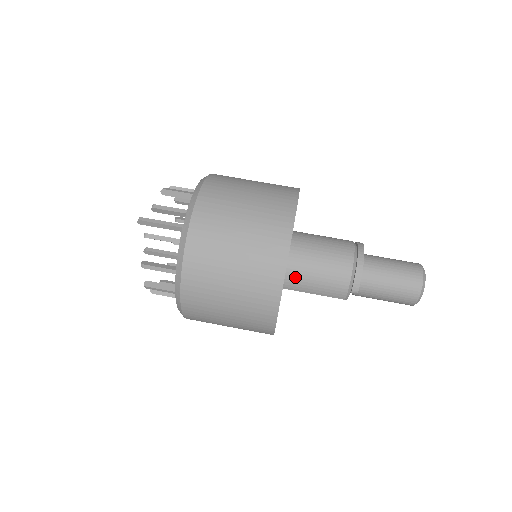
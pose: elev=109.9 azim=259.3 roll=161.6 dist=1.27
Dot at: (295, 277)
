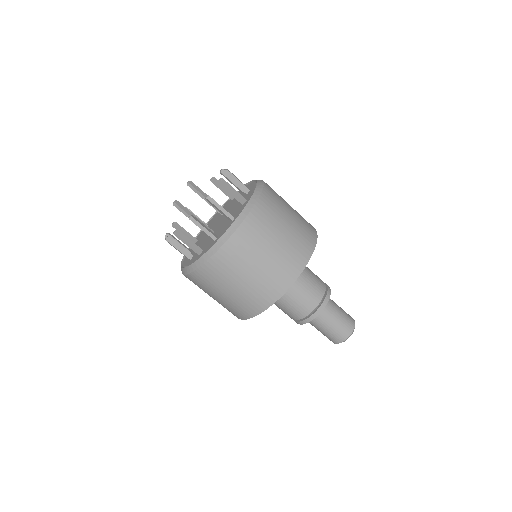
Dot at: occluded
